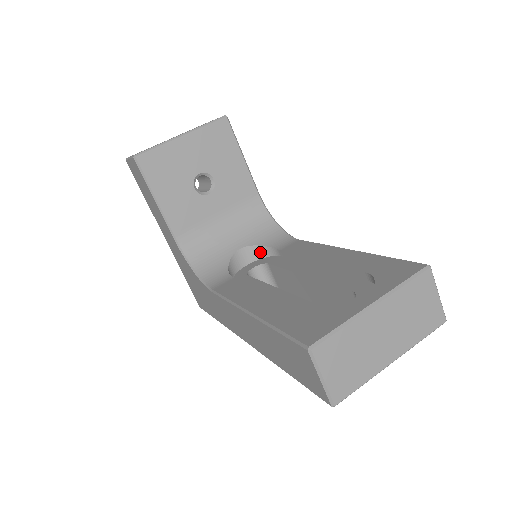
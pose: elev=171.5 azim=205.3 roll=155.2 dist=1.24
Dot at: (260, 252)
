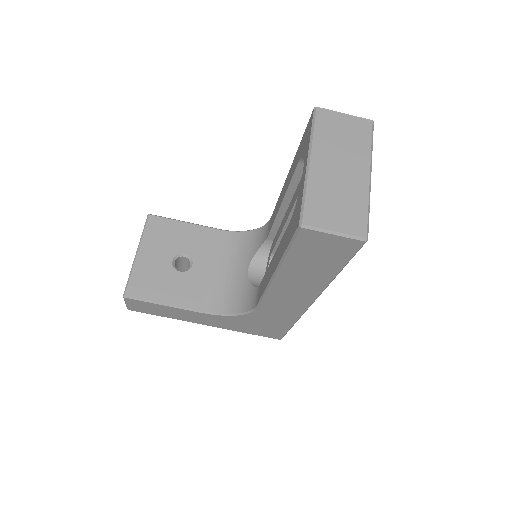
Dot at: (262, 256)
